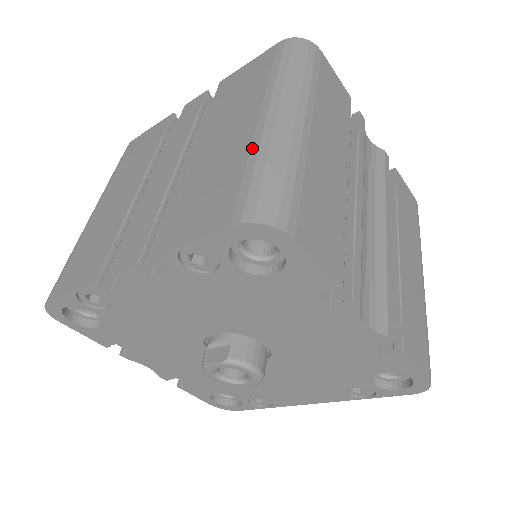
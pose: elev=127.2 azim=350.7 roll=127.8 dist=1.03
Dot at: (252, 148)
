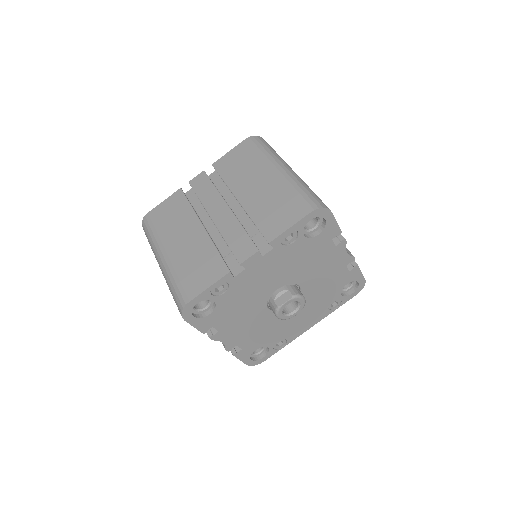
Dot at: (287, 185)
